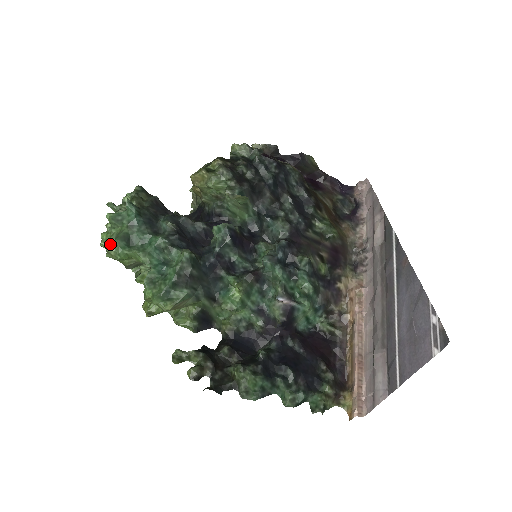
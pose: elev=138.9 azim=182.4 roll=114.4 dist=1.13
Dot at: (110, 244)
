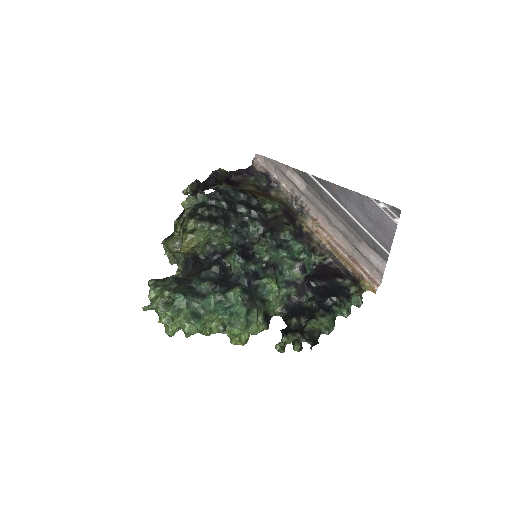
Dot at: (186, 328)
